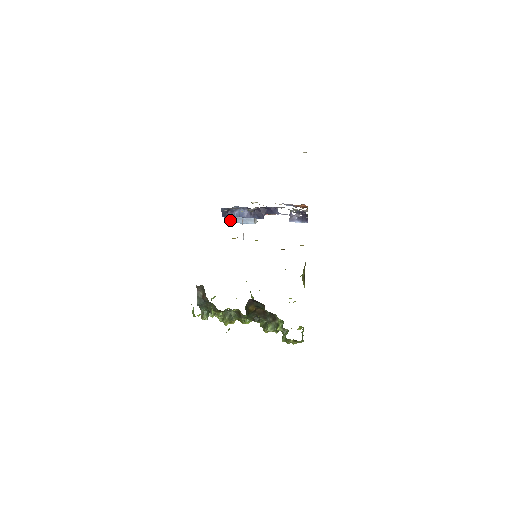
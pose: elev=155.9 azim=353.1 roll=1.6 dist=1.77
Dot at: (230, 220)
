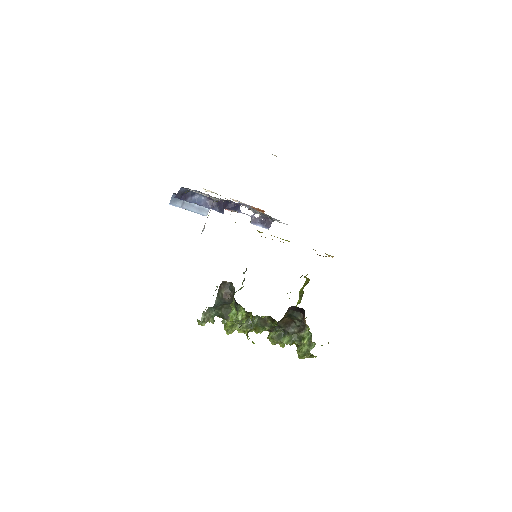
Dot at: (178, 204)
